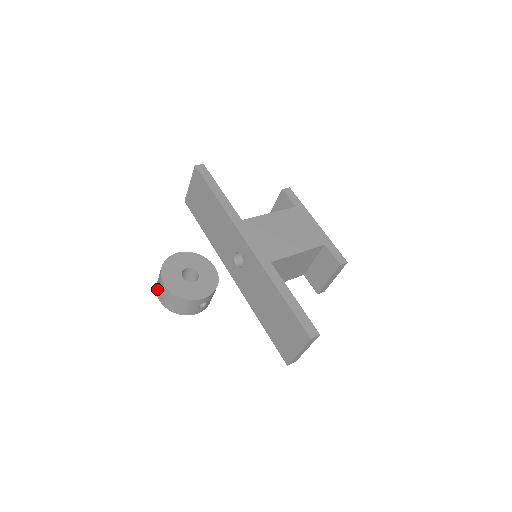
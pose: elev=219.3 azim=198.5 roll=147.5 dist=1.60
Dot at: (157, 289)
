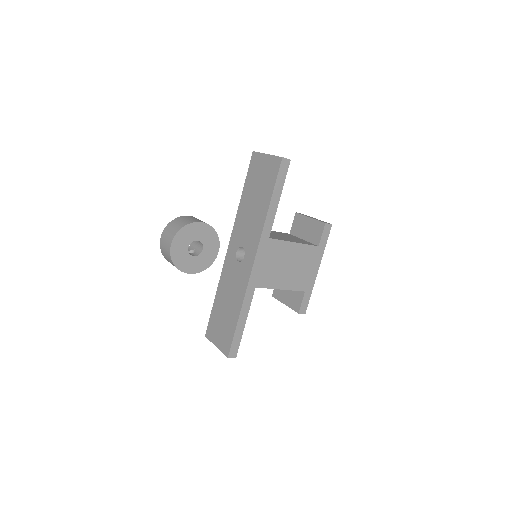
Dot at: (165, 232)
